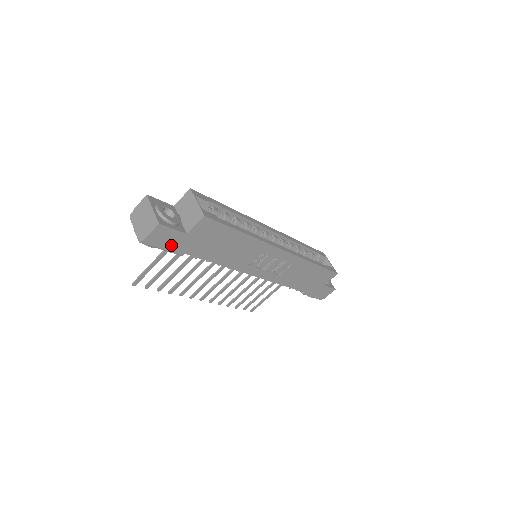
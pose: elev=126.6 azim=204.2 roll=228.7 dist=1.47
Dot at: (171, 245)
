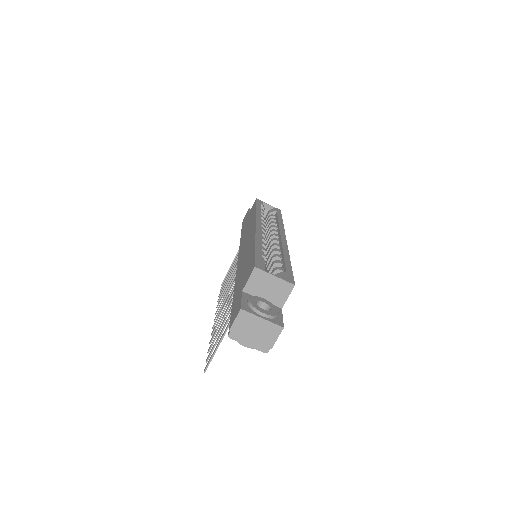
Dot at: occluded
